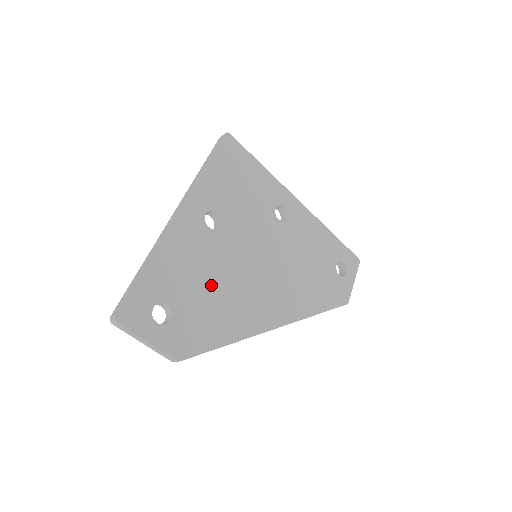
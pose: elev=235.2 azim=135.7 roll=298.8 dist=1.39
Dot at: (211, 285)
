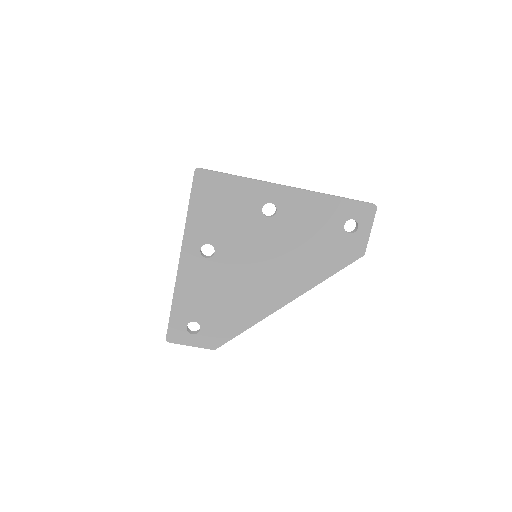
Dot at: (222, 297)
